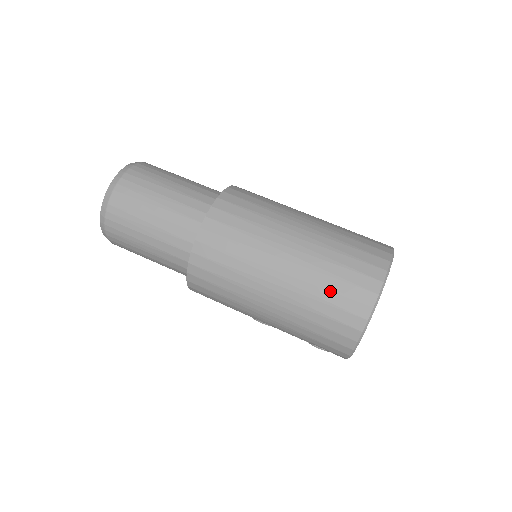
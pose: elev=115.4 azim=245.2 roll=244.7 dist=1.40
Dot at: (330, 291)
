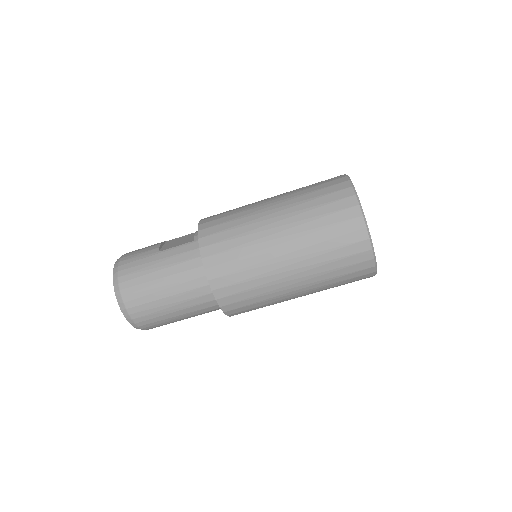
Dot at: occluded
